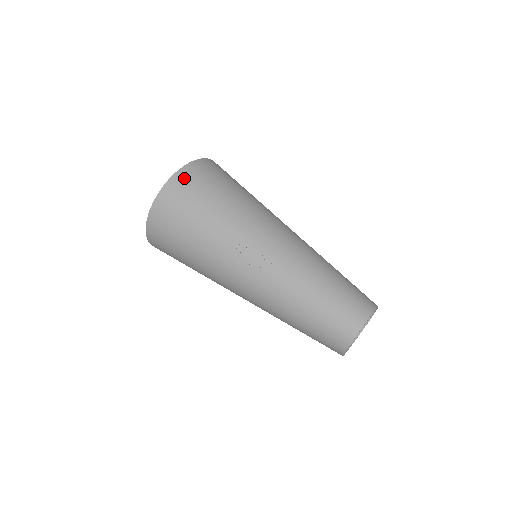
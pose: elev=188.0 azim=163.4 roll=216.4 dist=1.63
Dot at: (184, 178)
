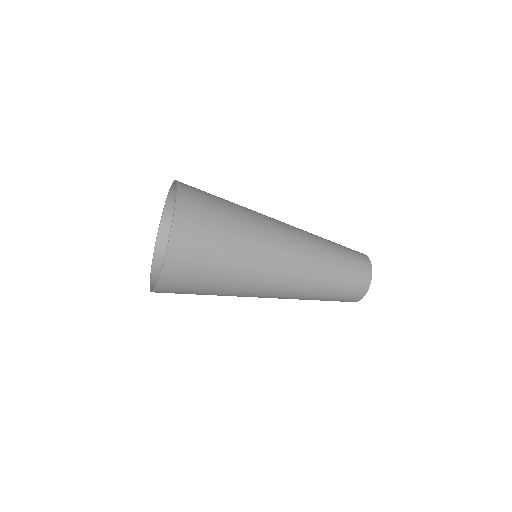
Dot at: (186, 185)
